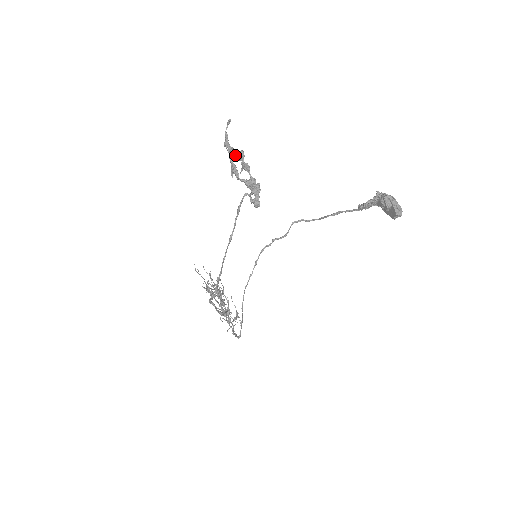
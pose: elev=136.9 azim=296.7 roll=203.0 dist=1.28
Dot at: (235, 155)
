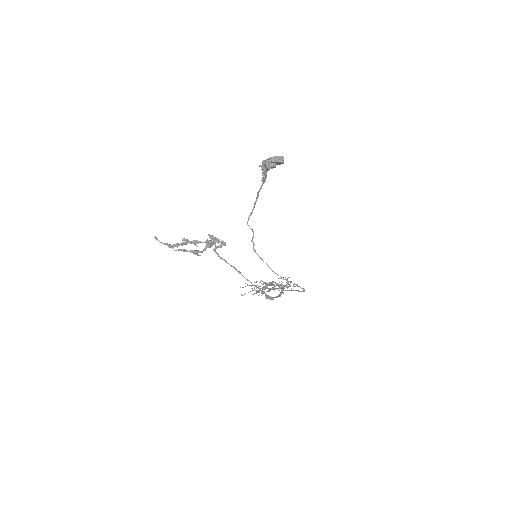
Dot at: (182, 245)
